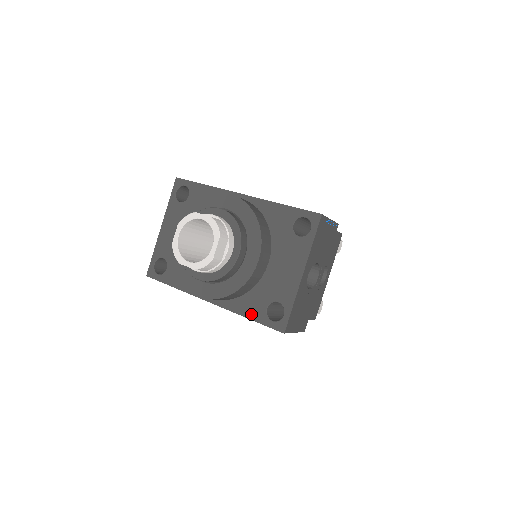
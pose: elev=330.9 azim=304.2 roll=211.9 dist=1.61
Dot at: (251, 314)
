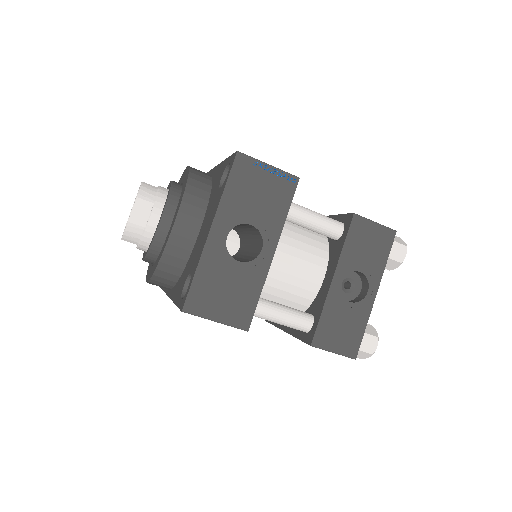
Dot at: (176, 297)
